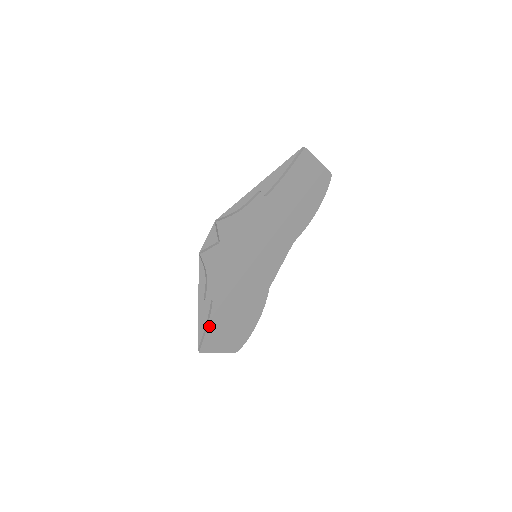
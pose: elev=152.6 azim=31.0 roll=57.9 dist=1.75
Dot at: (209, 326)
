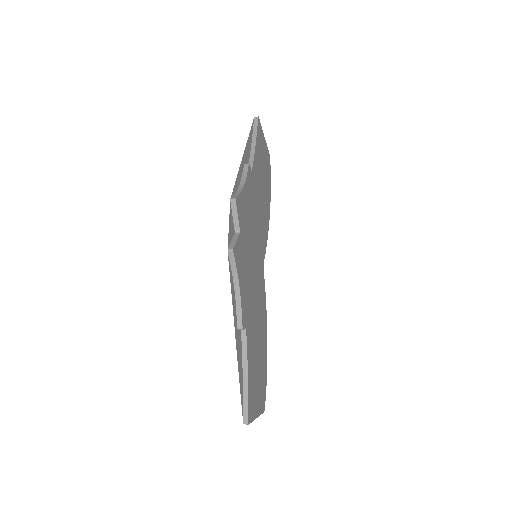
Dot at: (248, 374)
